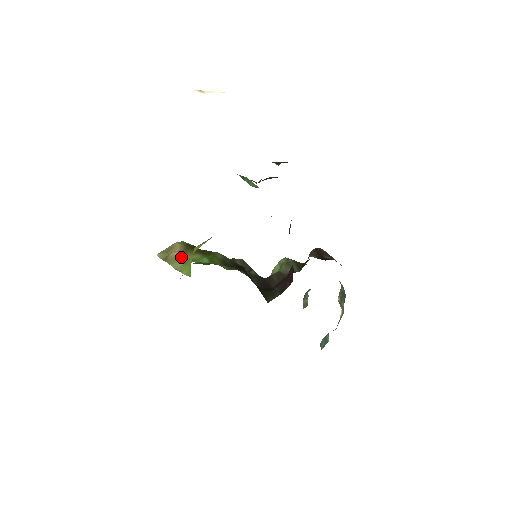
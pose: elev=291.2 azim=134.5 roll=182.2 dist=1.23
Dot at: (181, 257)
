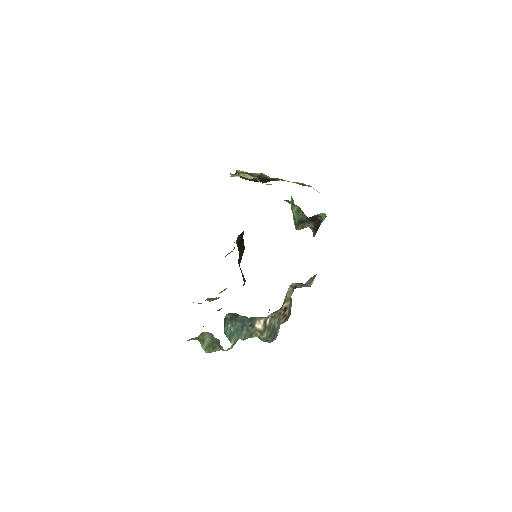
Dot at: occluded
